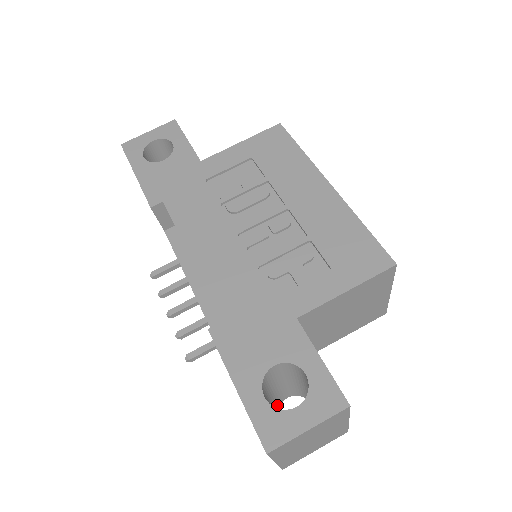
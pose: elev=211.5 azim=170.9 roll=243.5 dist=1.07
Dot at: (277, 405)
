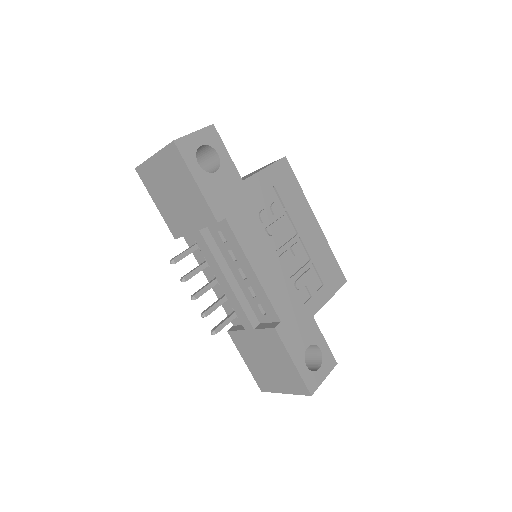
Dot at: occluded
